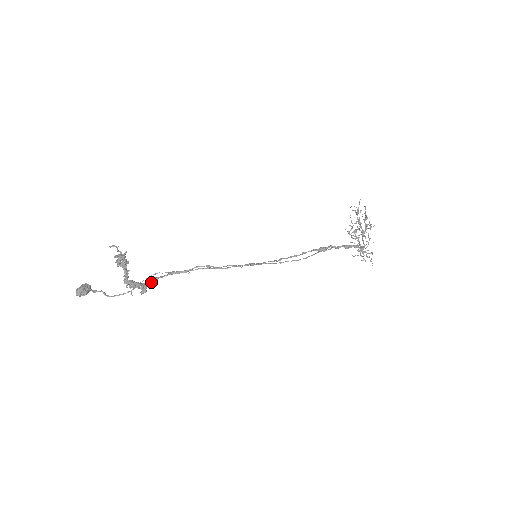
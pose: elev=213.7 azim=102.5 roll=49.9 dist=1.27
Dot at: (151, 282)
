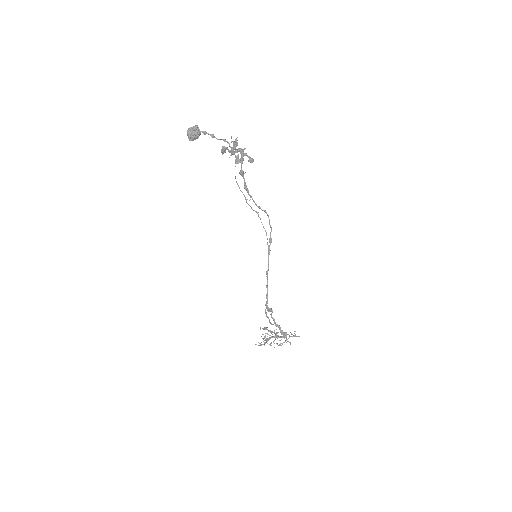
Dot at: (243, 171)
